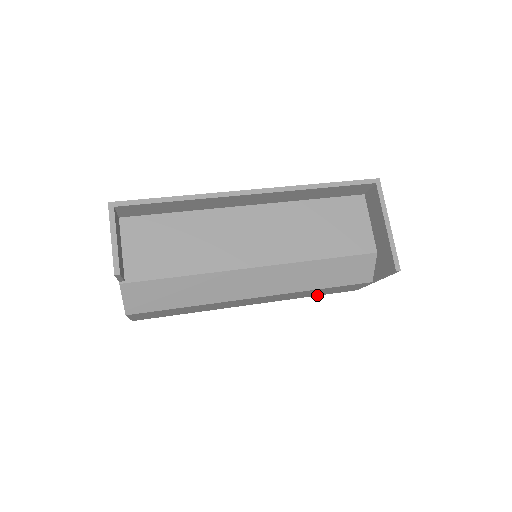
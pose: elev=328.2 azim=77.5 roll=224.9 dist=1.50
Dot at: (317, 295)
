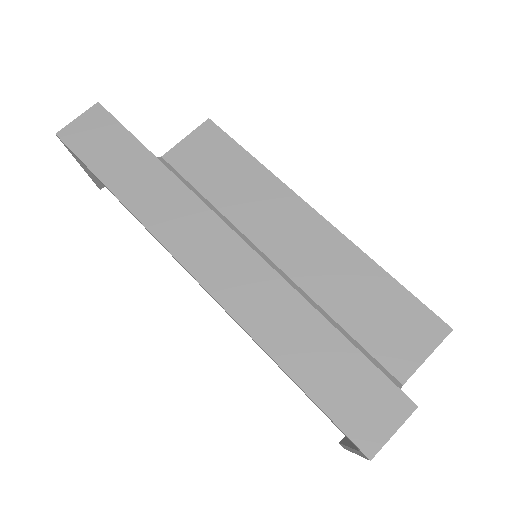
Dot at: (394, 284)
